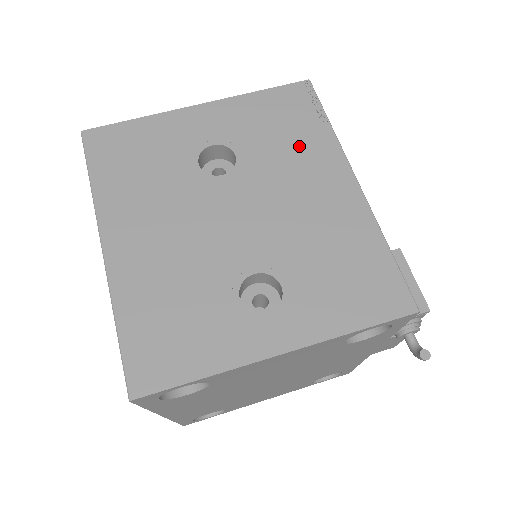
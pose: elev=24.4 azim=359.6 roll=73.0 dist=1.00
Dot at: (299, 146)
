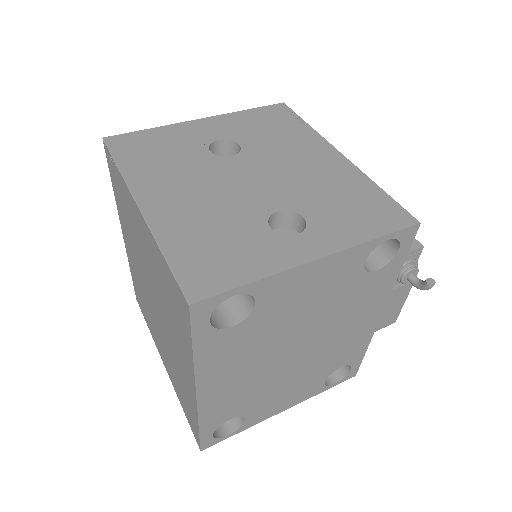
Dot at: (289, 137)
